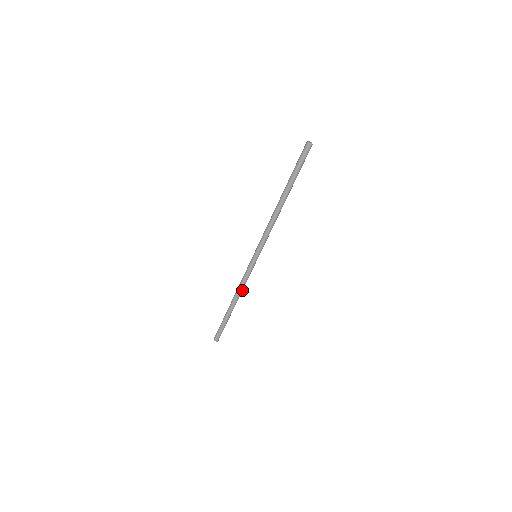
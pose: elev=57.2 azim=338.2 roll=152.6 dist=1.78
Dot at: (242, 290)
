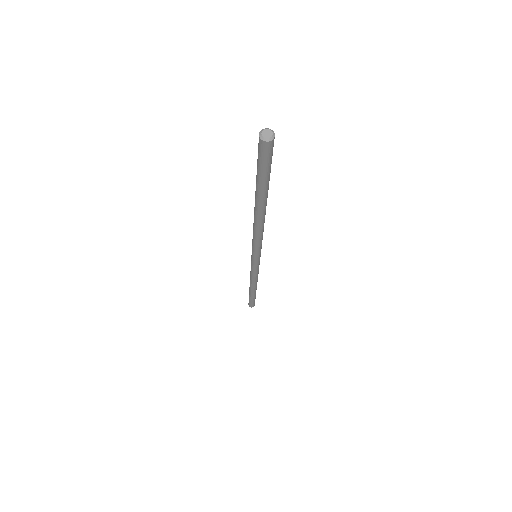
Dot at: occluded
